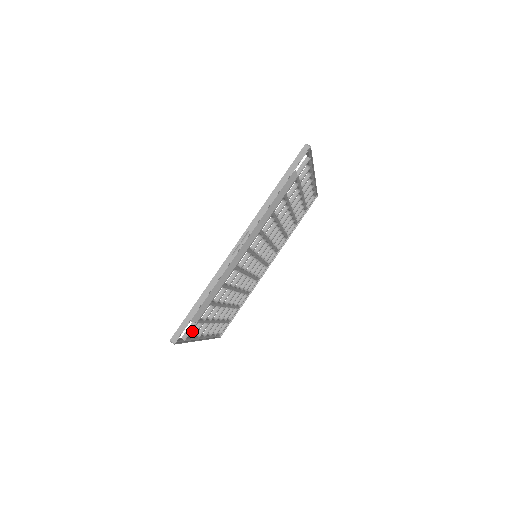
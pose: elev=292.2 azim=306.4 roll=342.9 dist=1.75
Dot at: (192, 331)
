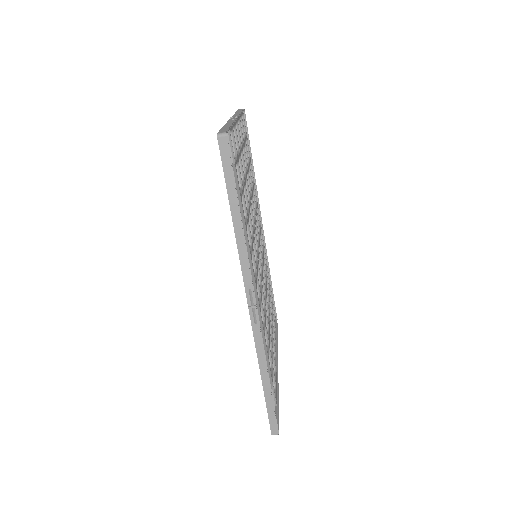
Dot at: occluded
